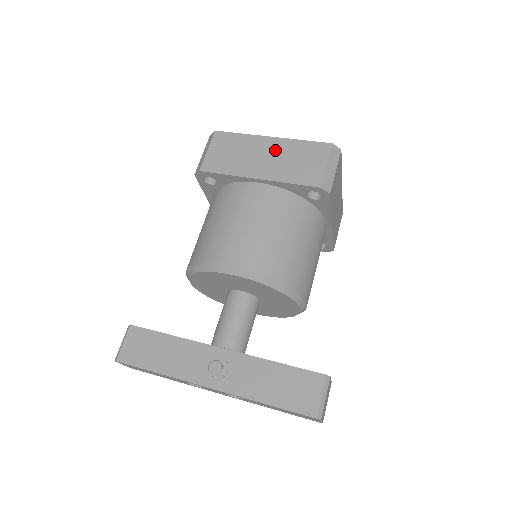
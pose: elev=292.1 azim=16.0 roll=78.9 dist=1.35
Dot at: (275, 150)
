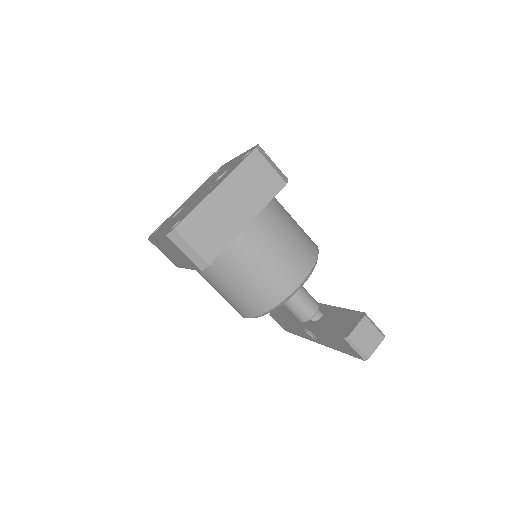
Dot at: (167, 247)
